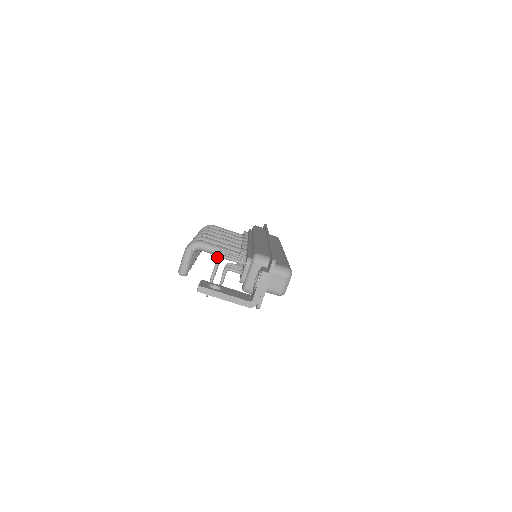
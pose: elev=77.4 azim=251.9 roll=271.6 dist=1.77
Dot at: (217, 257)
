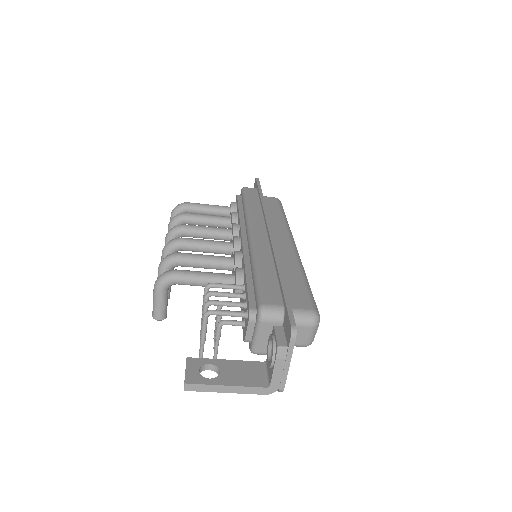
Dot at: (203, 315)
